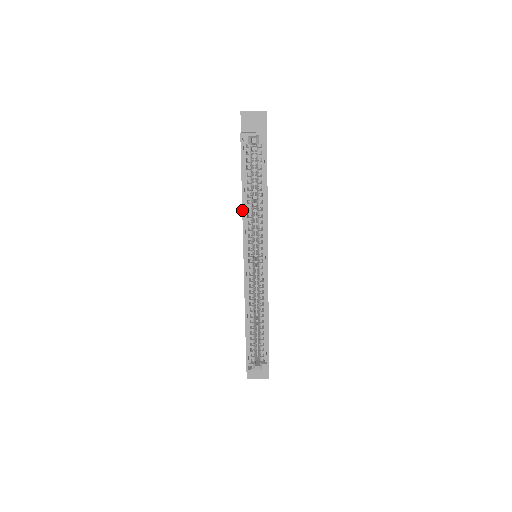
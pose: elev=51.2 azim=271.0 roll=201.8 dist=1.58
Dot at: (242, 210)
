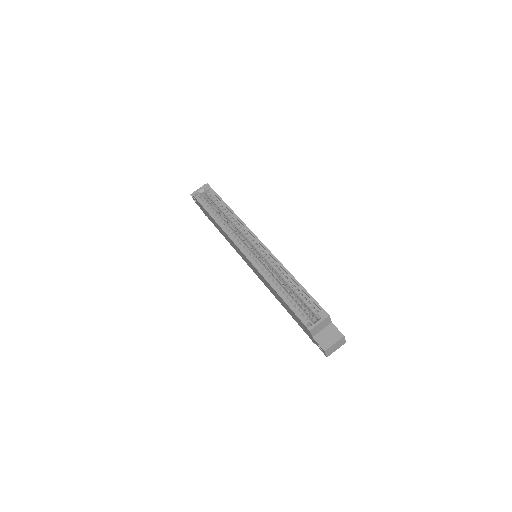
Dot at: (219, 226)
